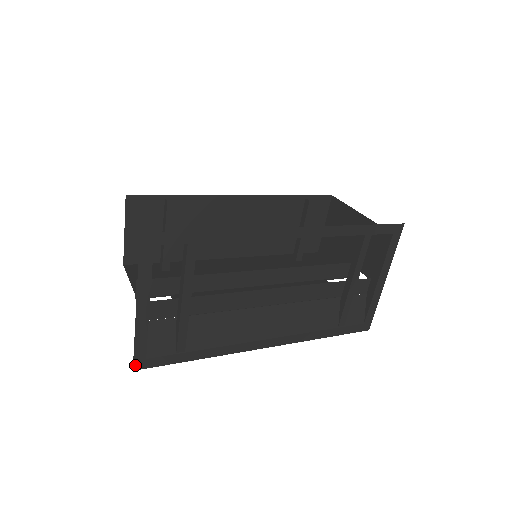
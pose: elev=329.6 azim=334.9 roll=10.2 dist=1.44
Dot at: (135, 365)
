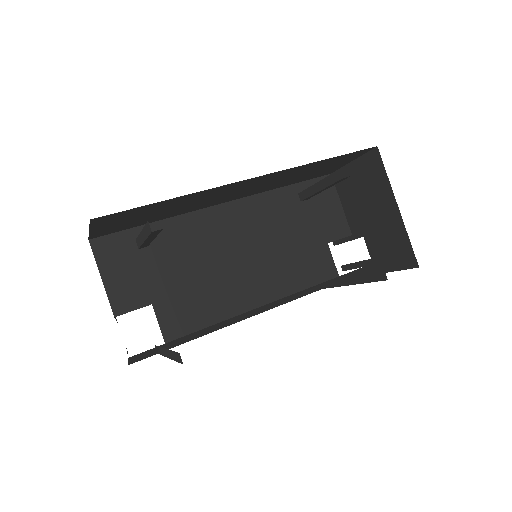
Dot at: occluded
